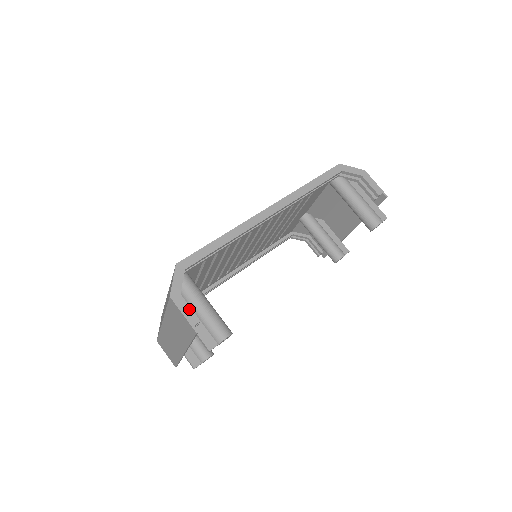
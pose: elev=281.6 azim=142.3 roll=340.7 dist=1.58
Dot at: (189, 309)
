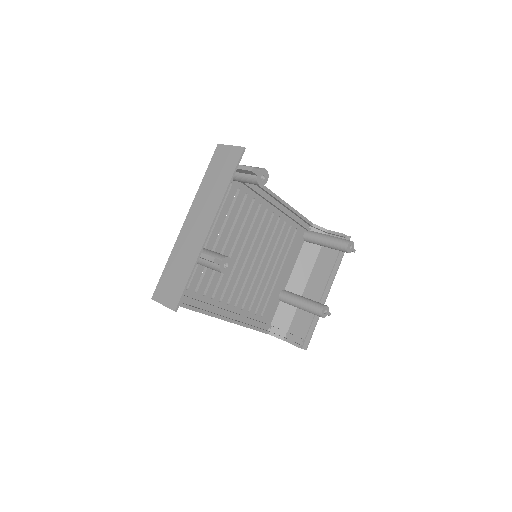
Dot at: occluded
